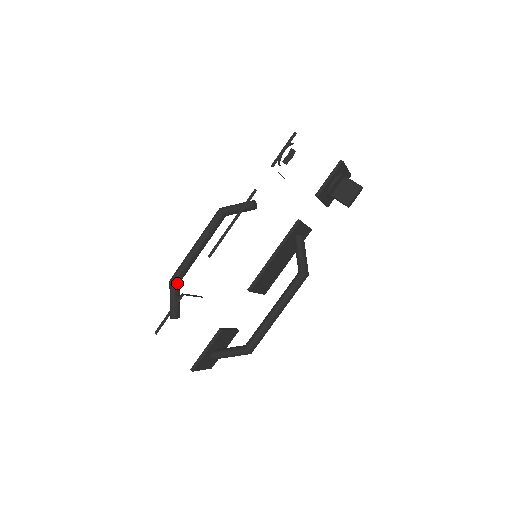
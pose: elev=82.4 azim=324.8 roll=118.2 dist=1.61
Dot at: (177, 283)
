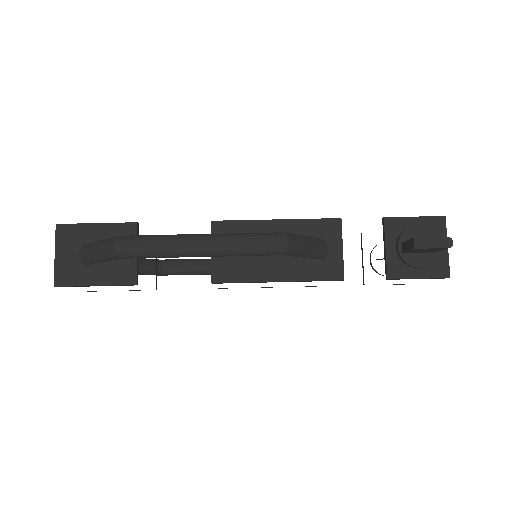
Dot at: (161, 265)
